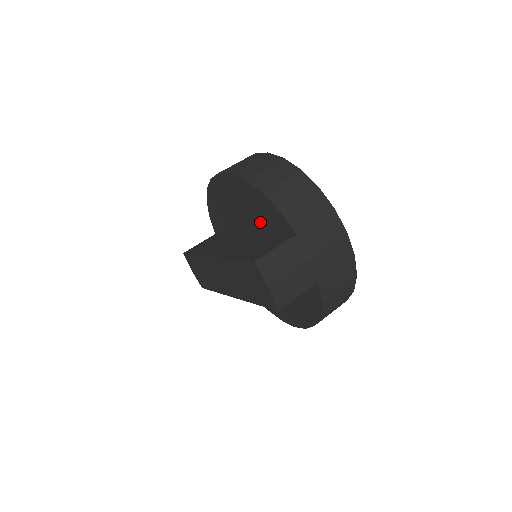
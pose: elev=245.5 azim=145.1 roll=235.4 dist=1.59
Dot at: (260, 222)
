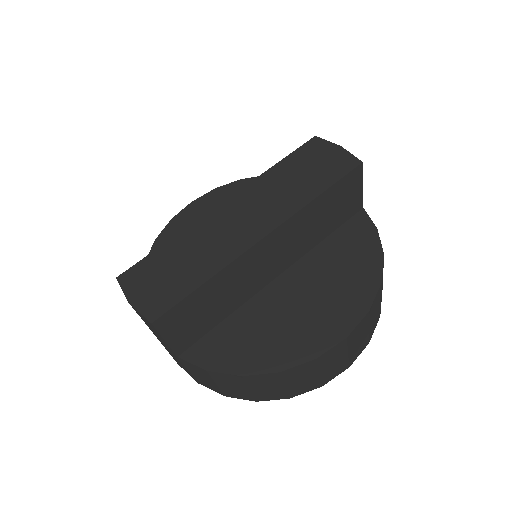
Dot at: occluded
